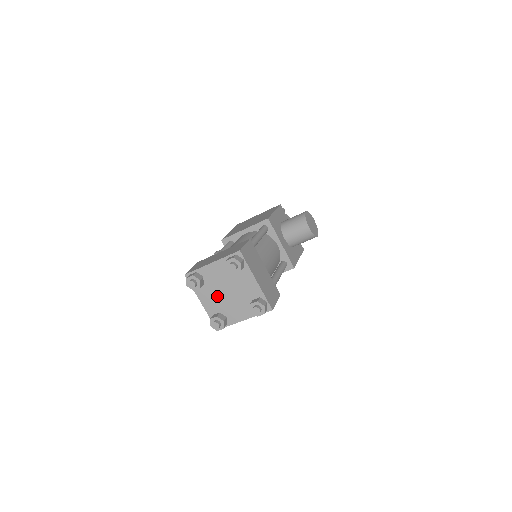
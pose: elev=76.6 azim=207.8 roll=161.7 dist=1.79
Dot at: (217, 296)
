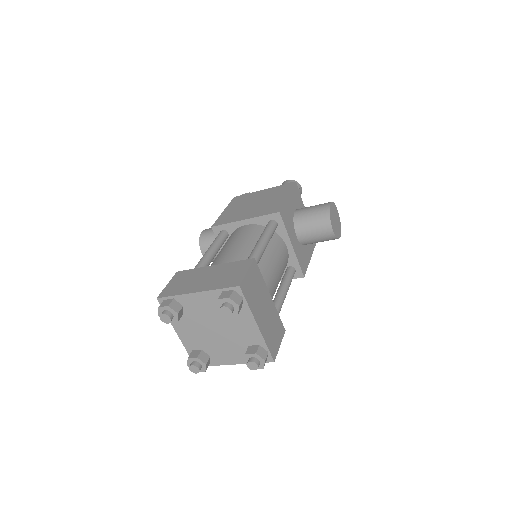
Dot at: (200, 331)
